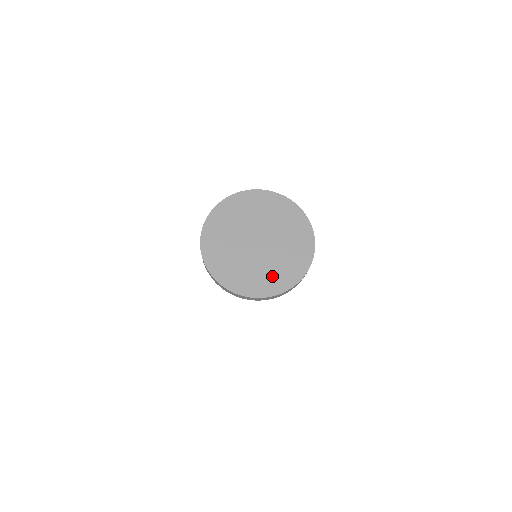
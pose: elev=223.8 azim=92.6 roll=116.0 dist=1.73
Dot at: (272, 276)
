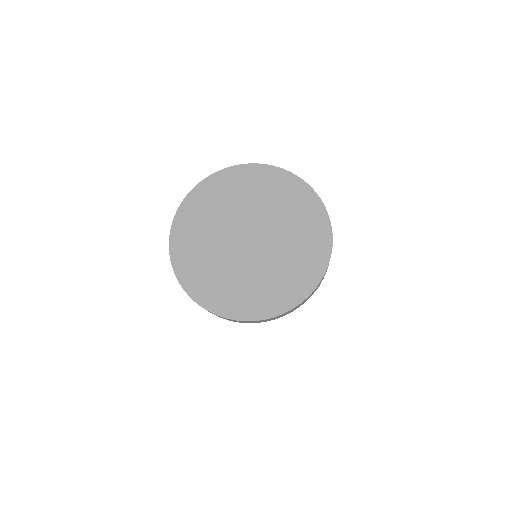
Dot at: (275, 286)
